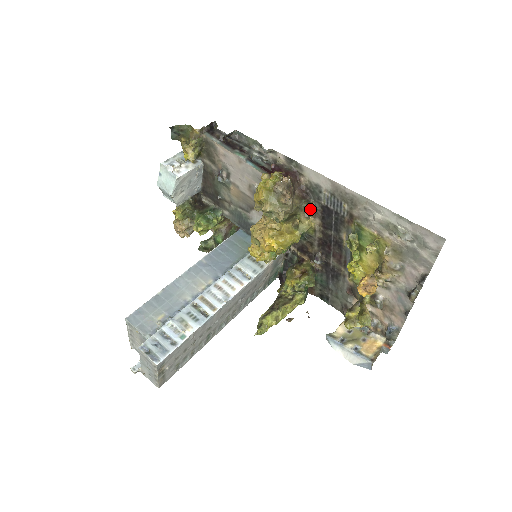
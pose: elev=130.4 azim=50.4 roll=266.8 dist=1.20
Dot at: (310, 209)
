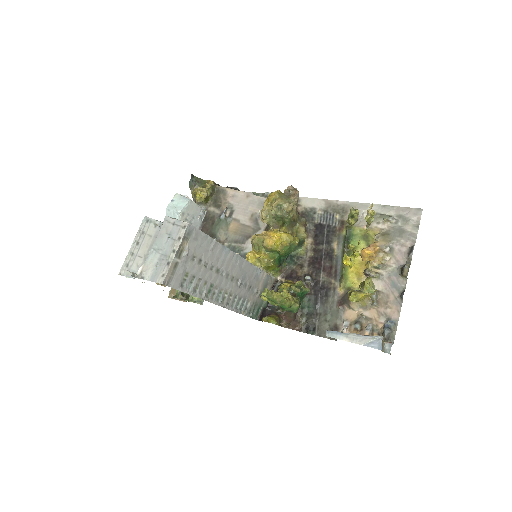
Dot at: (306, 226)
